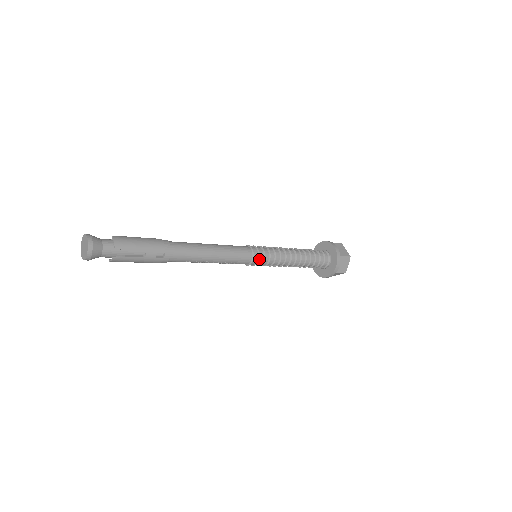
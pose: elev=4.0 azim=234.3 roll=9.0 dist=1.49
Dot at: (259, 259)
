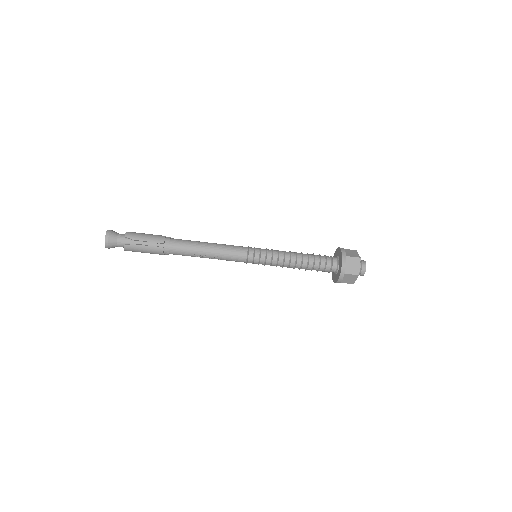
Dot at: (255, 256)
